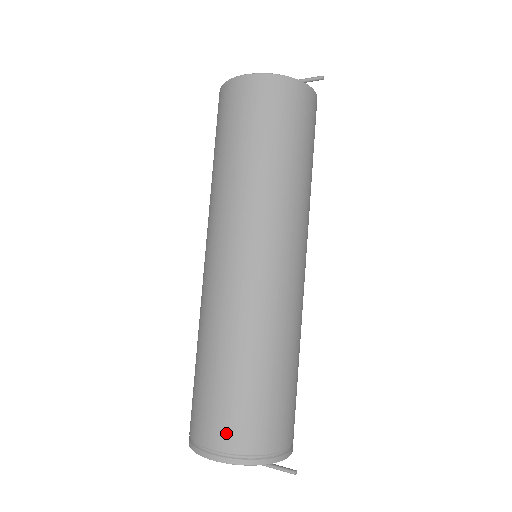
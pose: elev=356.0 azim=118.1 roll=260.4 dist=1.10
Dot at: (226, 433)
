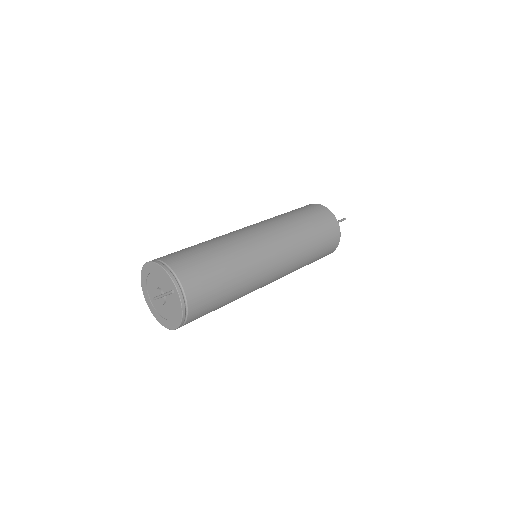
Dot at: (166, 256)
